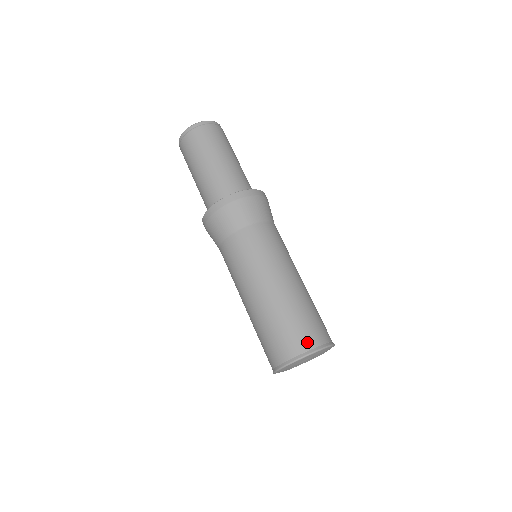
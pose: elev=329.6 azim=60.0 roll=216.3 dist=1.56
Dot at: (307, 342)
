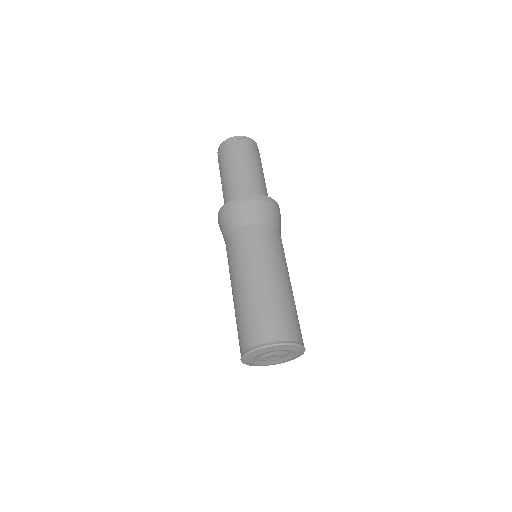
Dot at: (280, 333)
